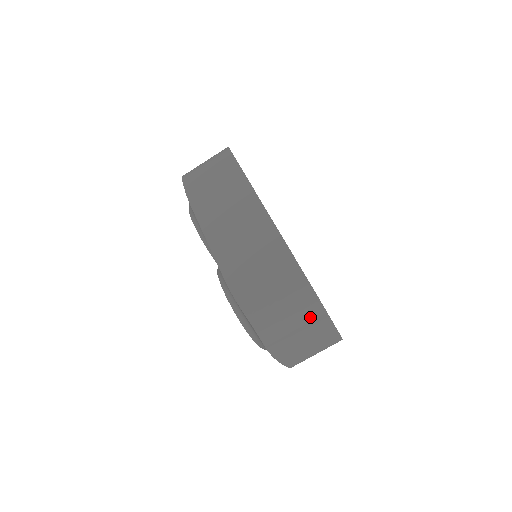
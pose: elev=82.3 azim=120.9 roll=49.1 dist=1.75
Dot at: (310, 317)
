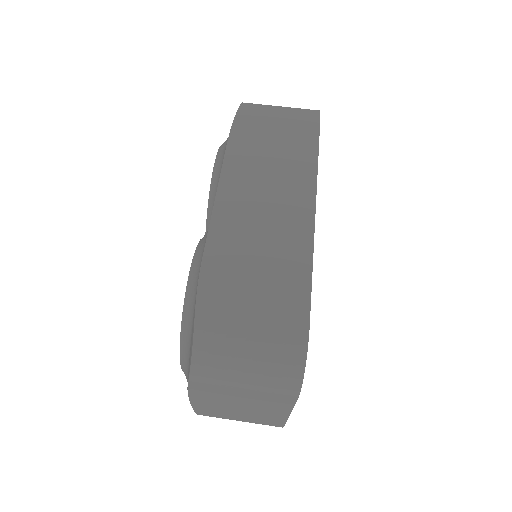
Dot at: (274, 389)
